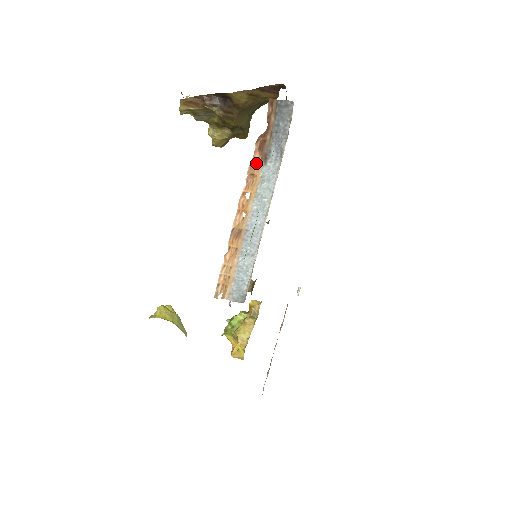
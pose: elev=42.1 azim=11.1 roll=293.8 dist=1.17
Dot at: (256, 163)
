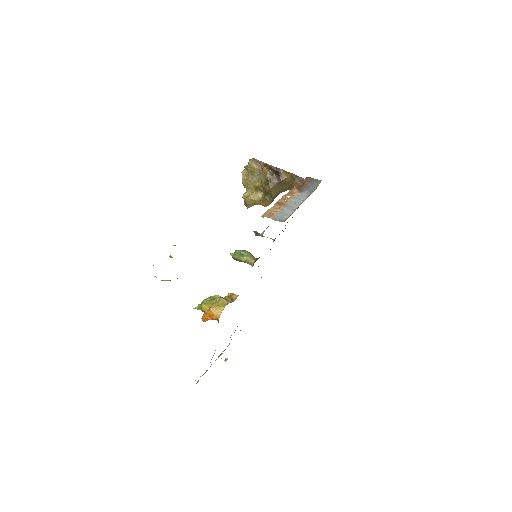
Dot at: (294, 191)
